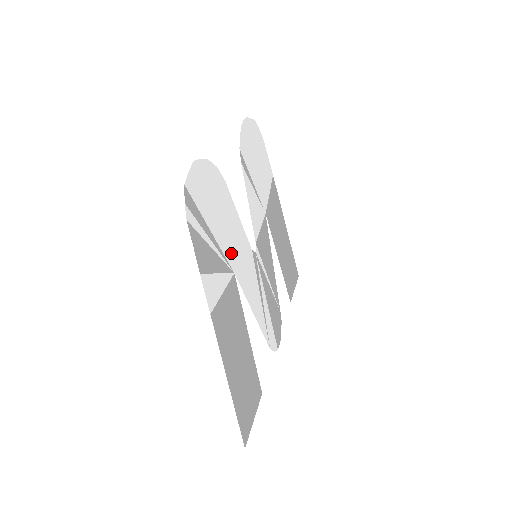
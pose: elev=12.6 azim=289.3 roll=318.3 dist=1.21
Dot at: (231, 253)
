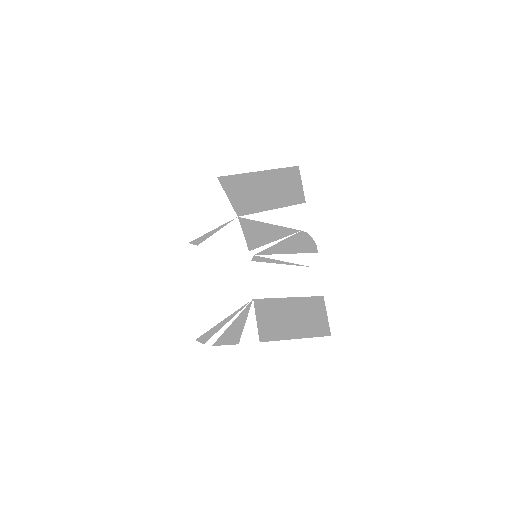
Dot at: (242, 297)
